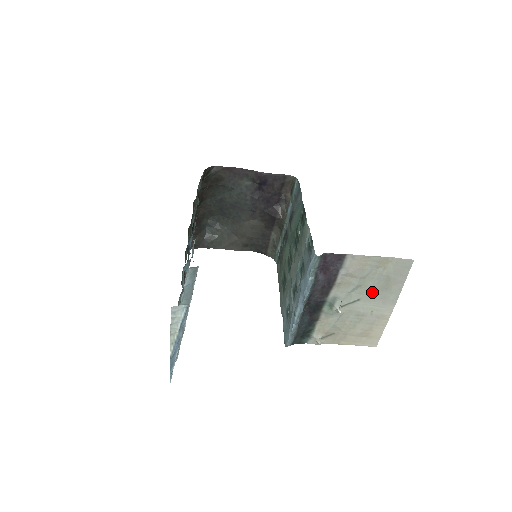
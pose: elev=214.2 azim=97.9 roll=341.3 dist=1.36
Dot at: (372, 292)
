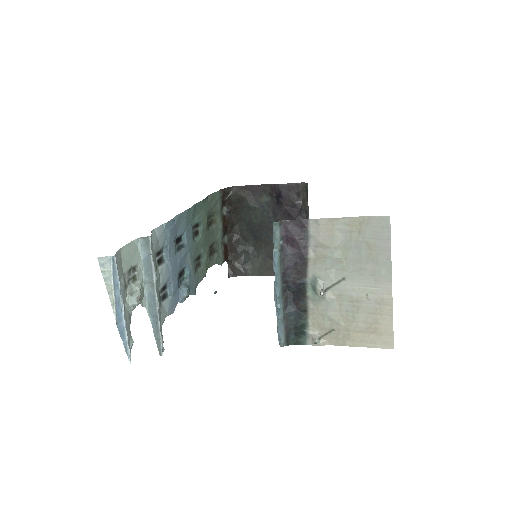
Dot at: (356, 266)
